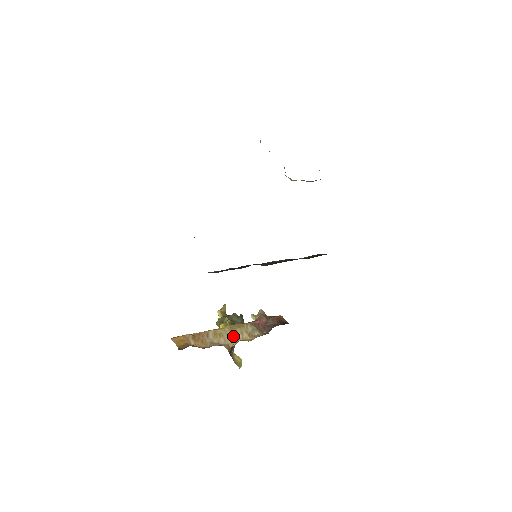
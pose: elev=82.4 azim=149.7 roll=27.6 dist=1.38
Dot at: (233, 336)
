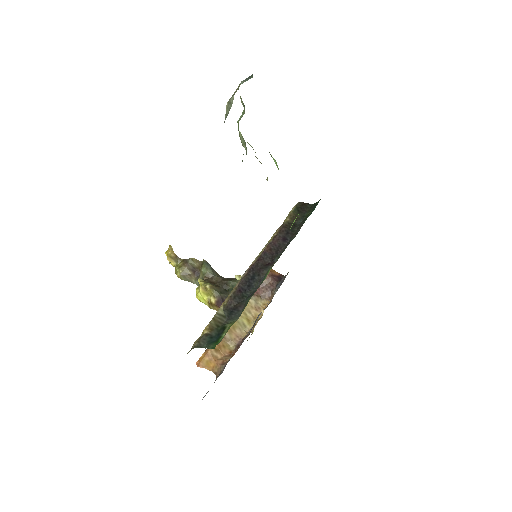
Dot at: (245, 321)
